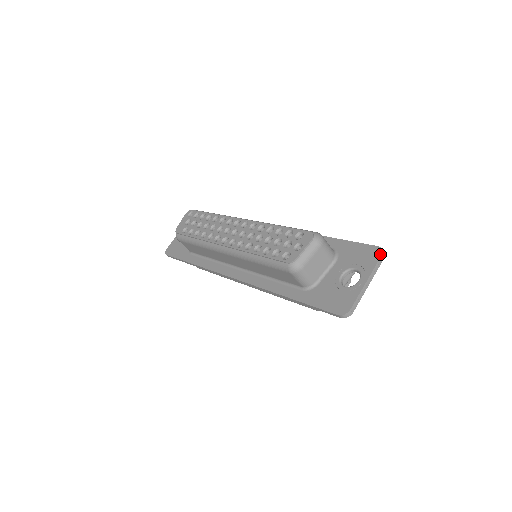
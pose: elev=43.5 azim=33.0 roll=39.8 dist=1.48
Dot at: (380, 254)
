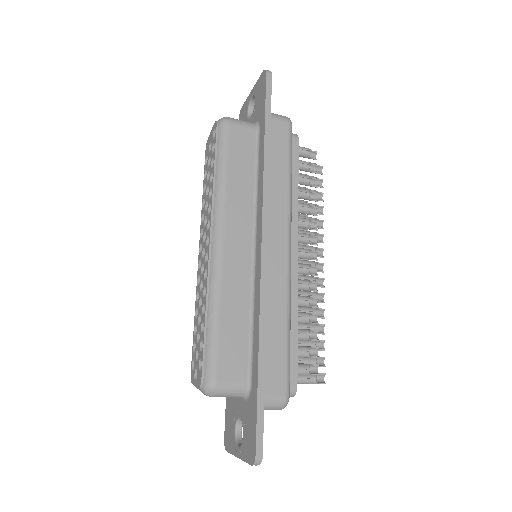
Dot at: (251, 463)
